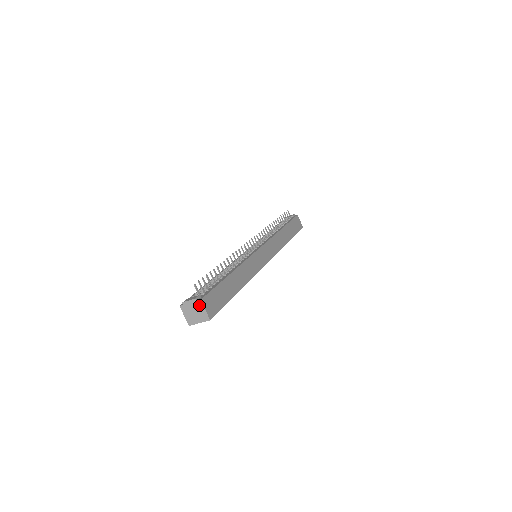
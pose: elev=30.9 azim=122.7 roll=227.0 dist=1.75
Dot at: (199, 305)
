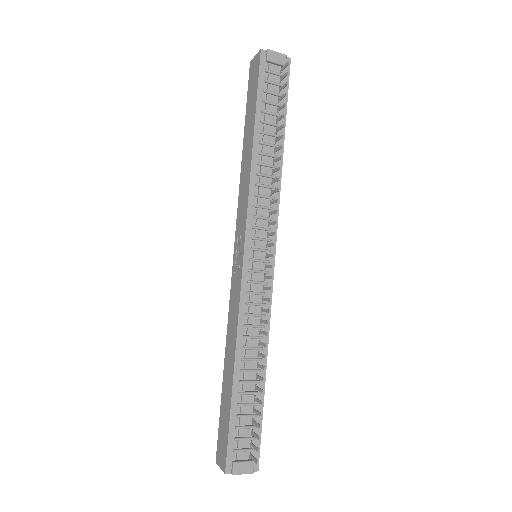
Dot at: occluded
